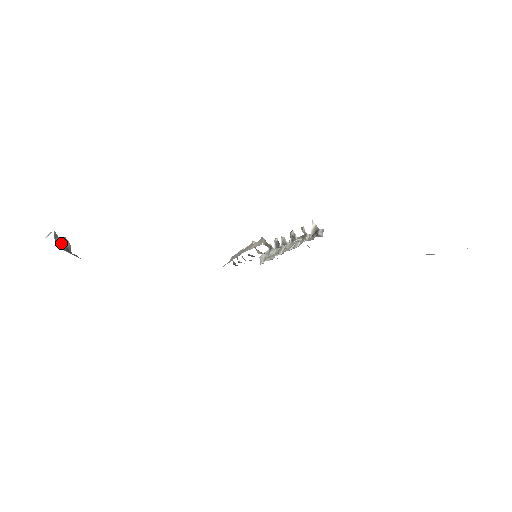
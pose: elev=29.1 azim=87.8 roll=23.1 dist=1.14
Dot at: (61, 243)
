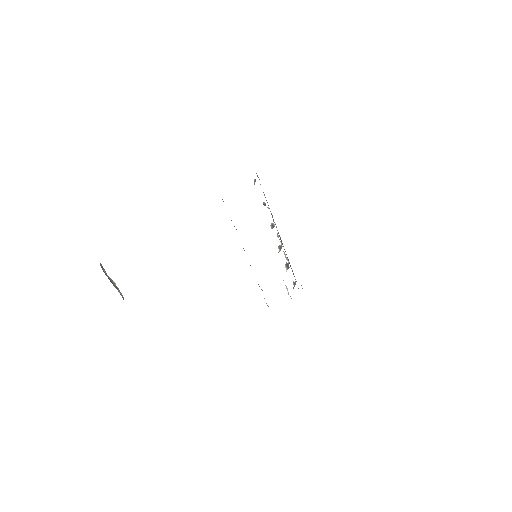
Dot at: (109, 278)
